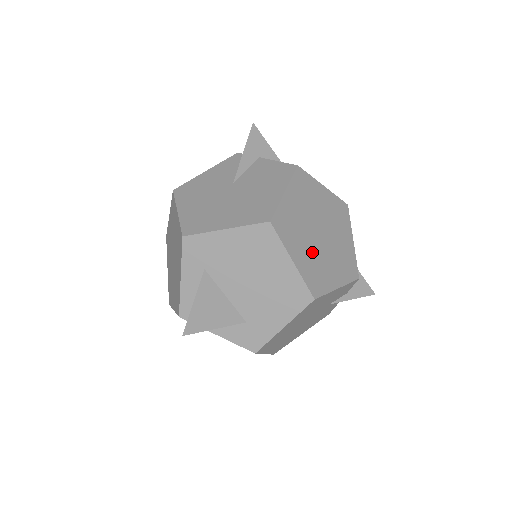
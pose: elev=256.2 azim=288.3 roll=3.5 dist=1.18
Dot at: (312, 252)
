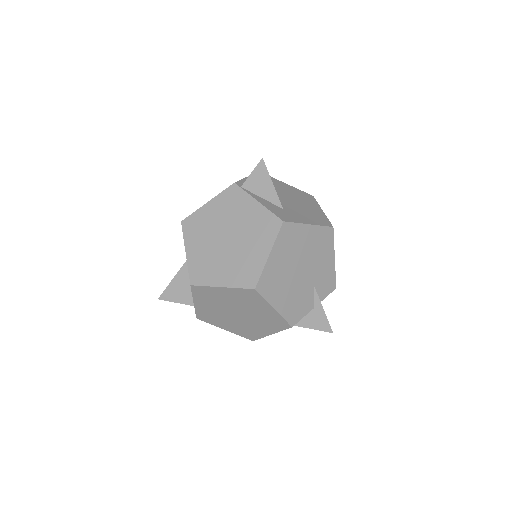
Dot at: occluded
